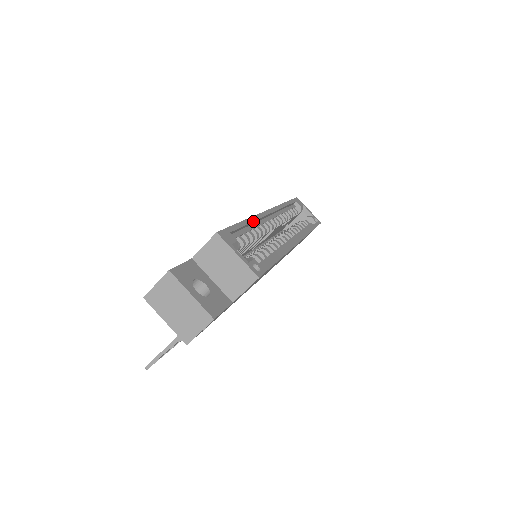
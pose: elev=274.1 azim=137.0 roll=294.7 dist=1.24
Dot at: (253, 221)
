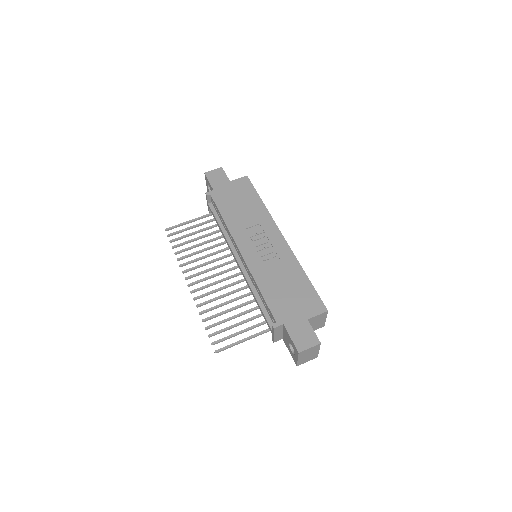
Dot at: (301, 267)
